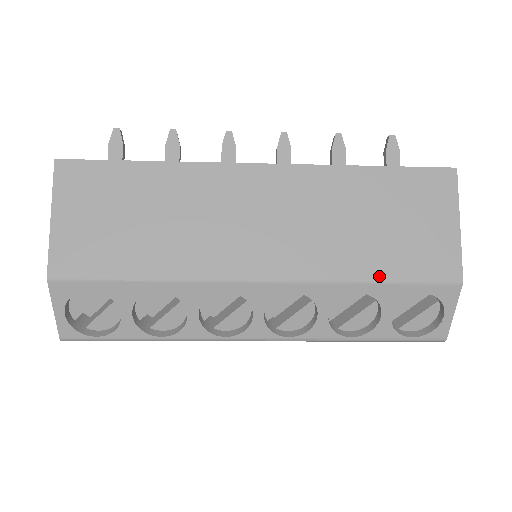
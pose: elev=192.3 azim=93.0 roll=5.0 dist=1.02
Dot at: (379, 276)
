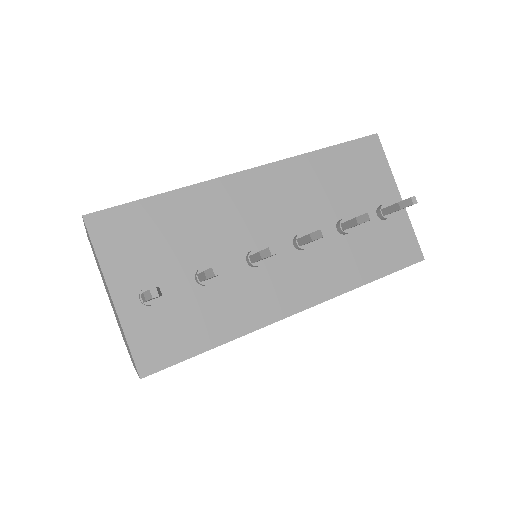
Dot at: occluded
